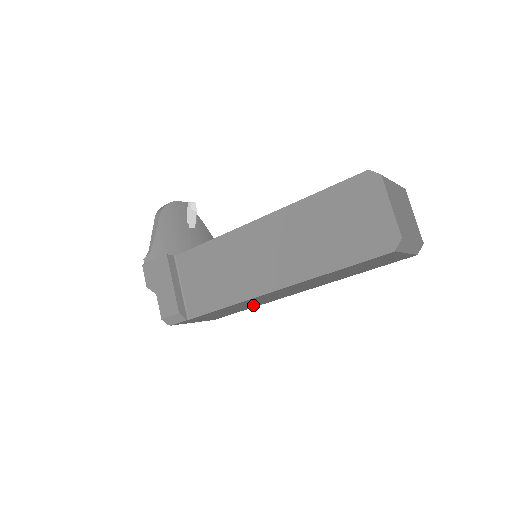
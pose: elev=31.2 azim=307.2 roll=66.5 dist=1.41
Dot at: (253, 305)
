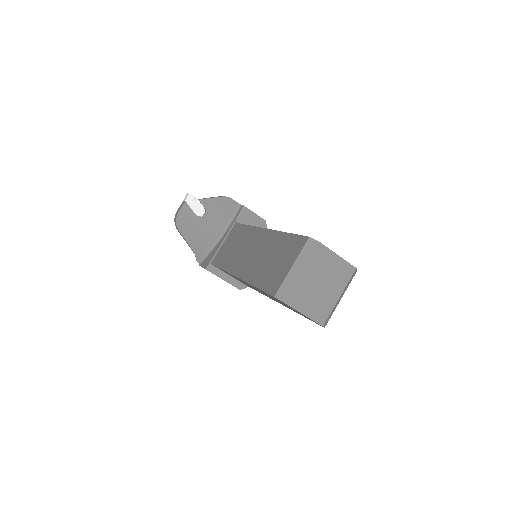
Dot at: occluded
